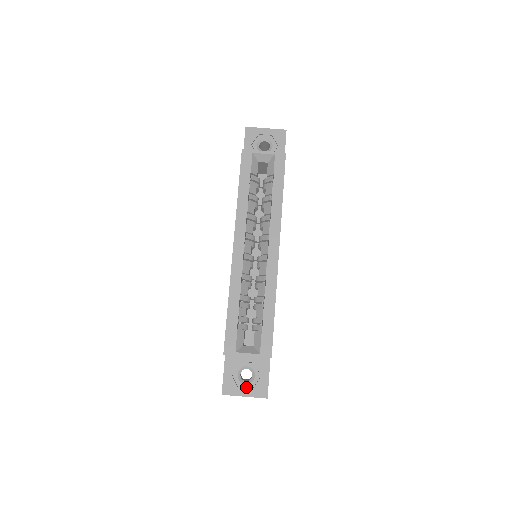
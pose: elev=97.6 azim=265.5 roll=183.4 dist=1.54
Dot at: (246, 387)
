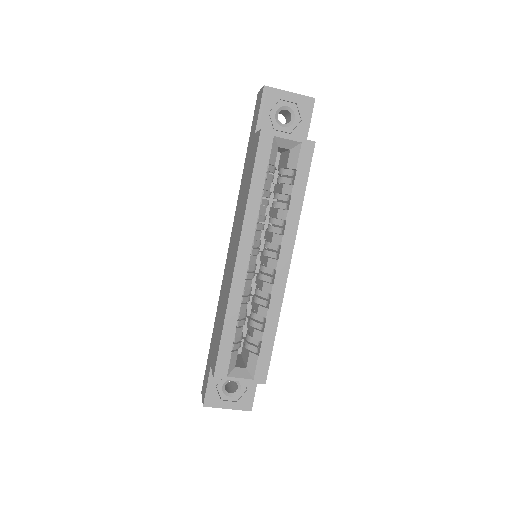
Dot at: (230, 400)
